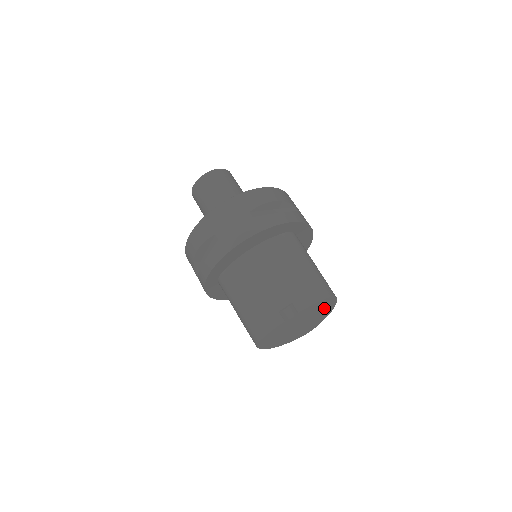
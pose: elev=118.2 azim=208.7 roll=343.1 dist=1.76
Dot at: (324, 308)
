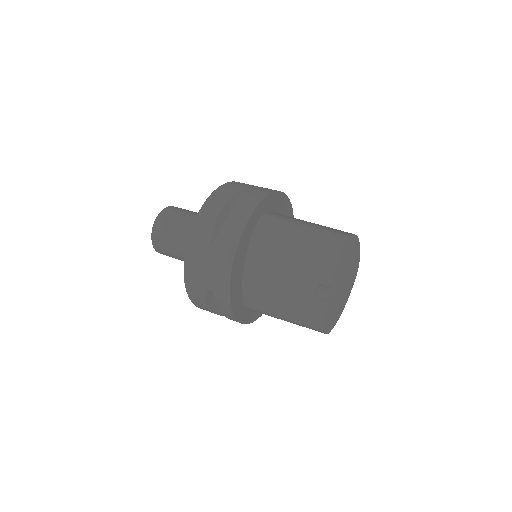
Dot at: (349, 251)
